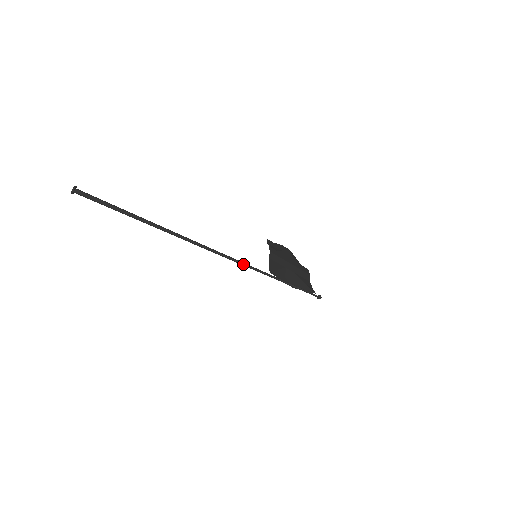
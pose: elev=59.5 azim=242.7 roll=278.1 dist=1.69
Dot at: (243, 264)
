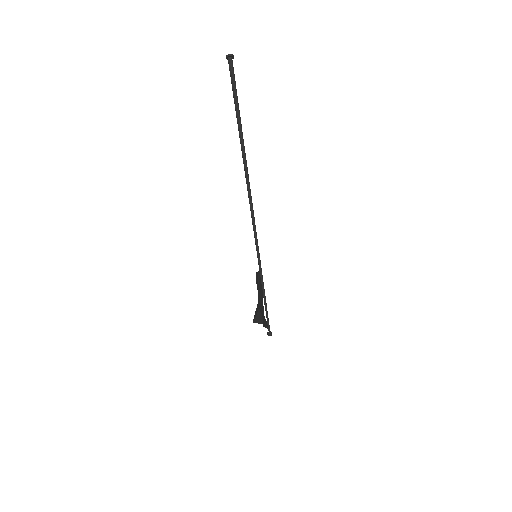
Dot at: (256, 237)
